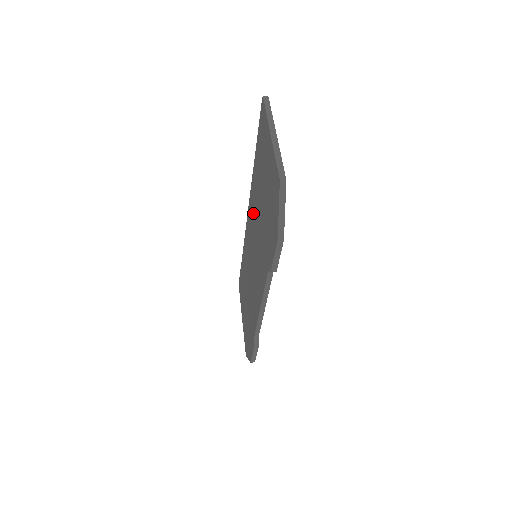
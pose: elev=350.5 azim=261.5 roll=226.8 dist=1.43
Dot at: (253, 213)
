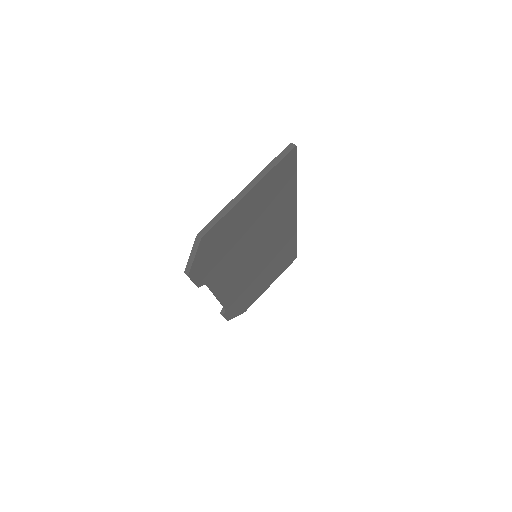
Dot at: occluded
